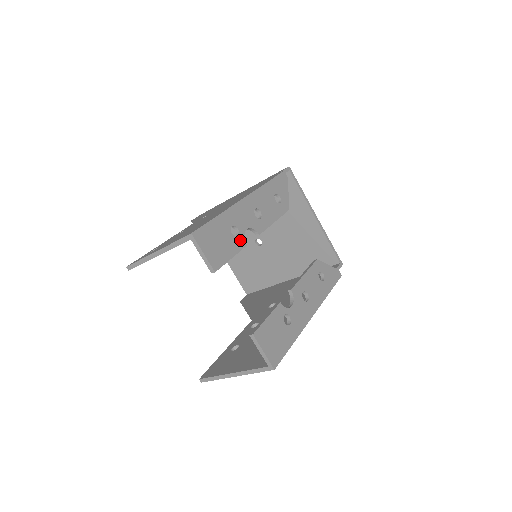
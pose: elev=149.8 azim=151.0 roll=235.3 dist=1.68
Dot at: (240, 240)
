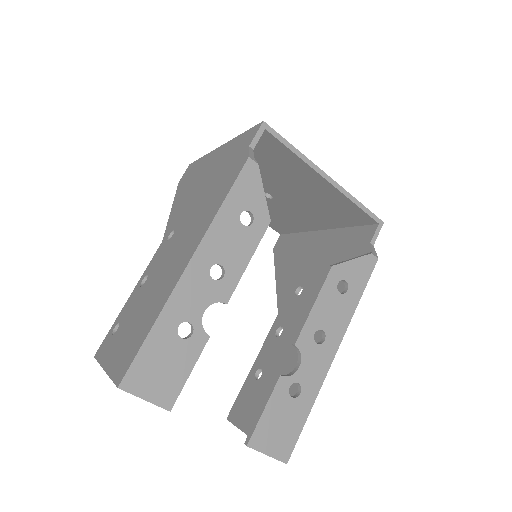
Dot at: (197, 337)
